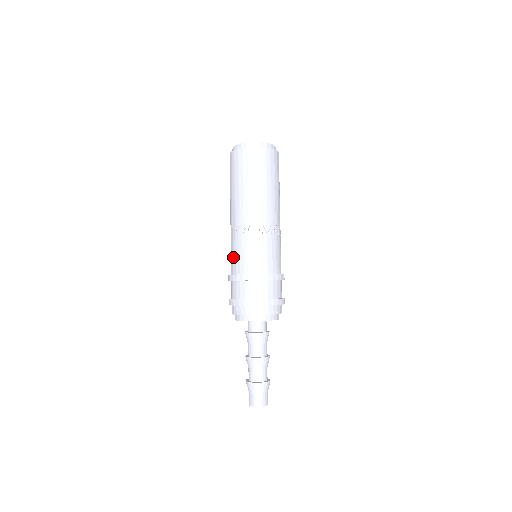
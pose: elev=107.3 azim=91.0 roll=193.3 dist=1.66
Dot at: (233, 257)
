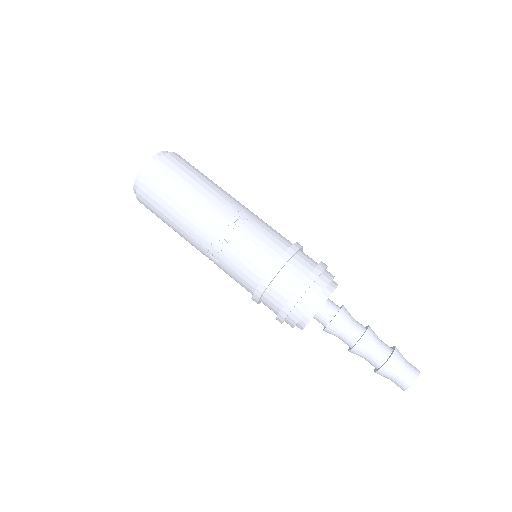
Dot at: occluded
